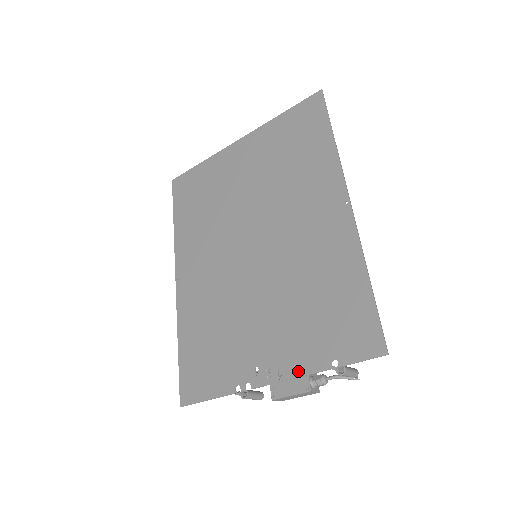
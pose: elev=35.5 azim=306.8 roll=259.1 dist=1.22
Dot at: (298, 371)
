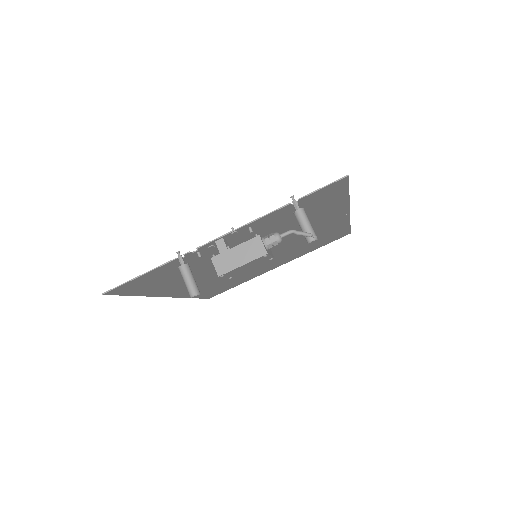
Dot at: (255, 221)
